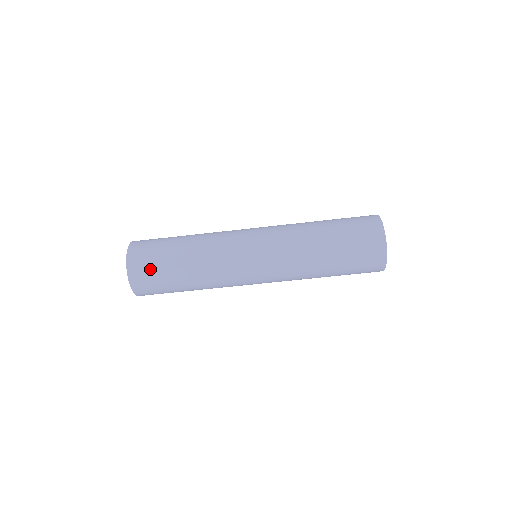
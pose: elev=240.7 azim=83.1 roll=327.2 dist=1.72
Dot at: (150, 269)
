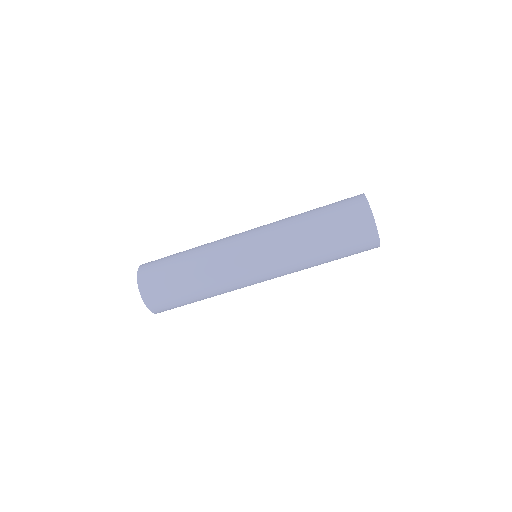
Dot at: (164, 297)
